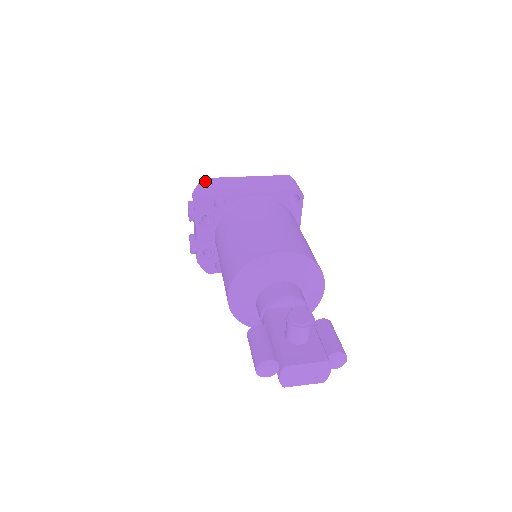
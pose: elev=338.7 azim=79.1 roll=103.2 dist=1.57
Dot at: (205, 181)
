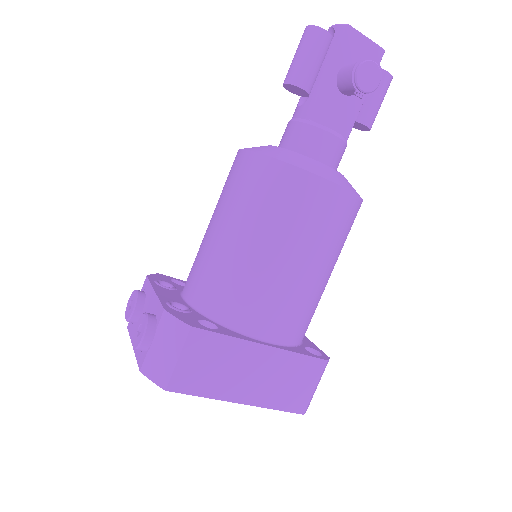
Dot at: occluded
